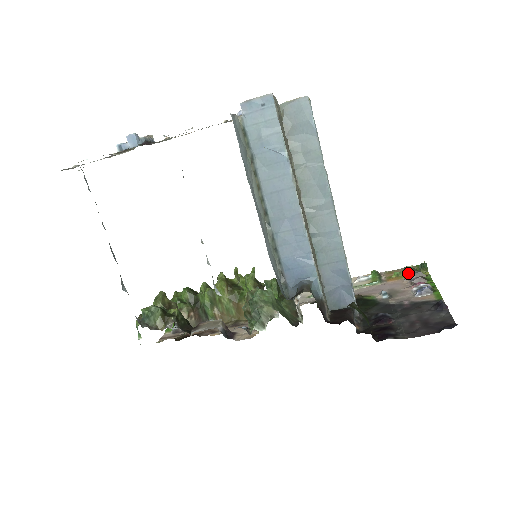
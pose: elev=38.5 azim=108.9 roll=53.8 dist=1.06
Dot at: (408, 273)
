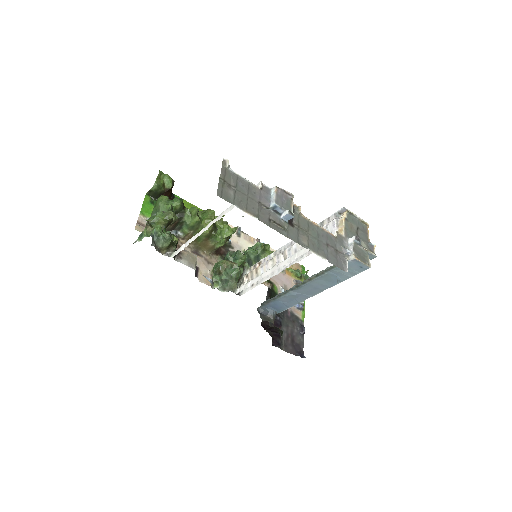
Dot at: (297, 276)
